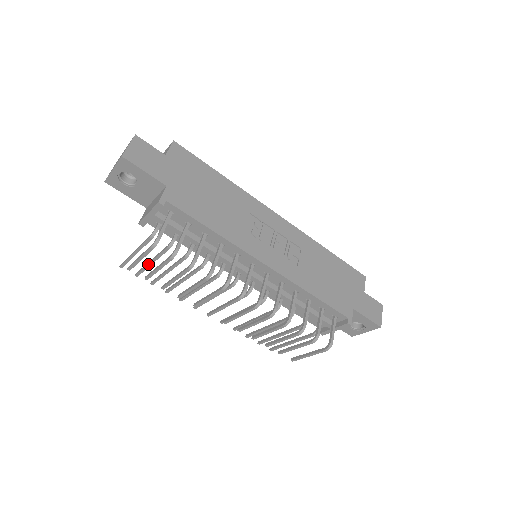
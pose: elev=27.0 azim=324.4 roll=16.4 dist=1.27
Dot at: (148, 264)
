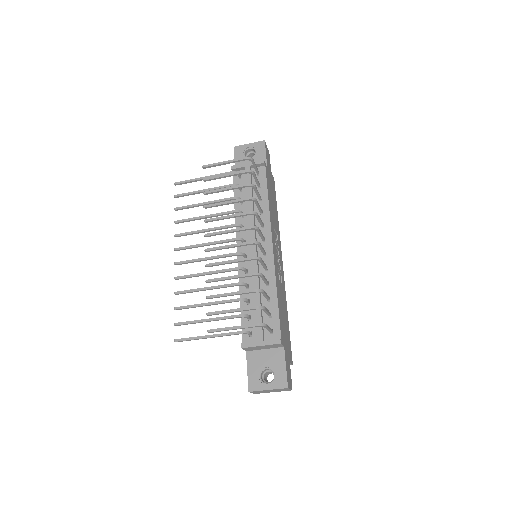
Dot at: (200, 190)
